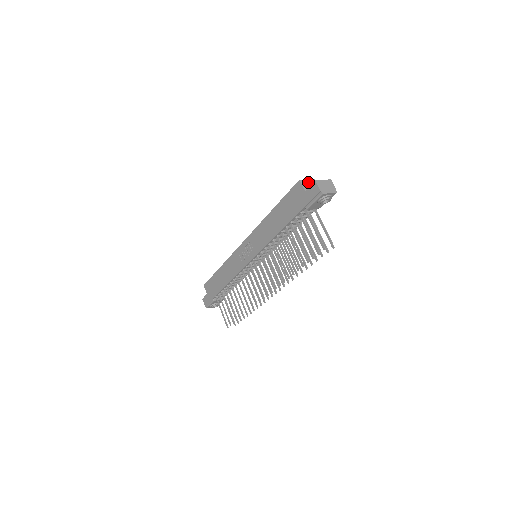
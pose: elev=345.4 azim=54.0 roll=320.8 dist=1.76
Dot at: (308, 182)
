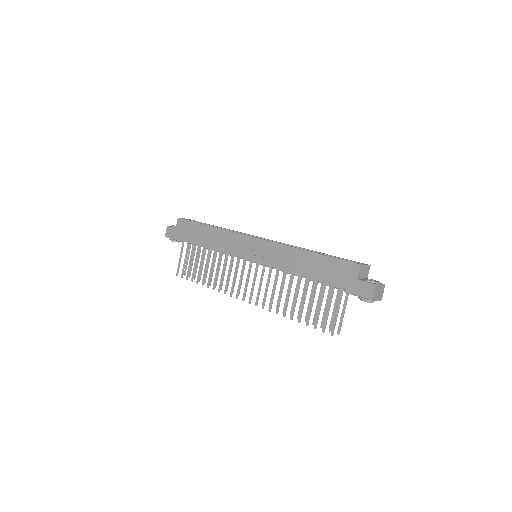
Dot at: (364, 268)
